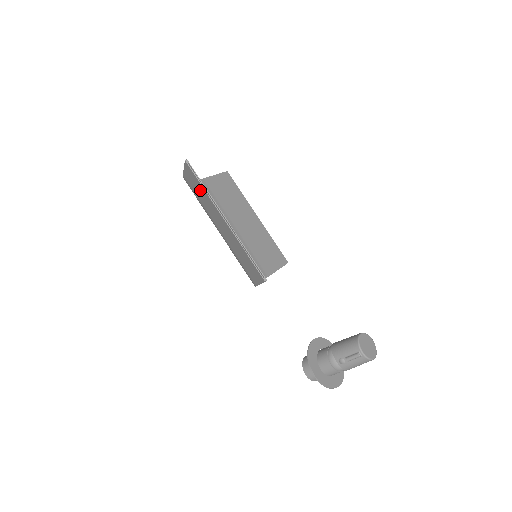
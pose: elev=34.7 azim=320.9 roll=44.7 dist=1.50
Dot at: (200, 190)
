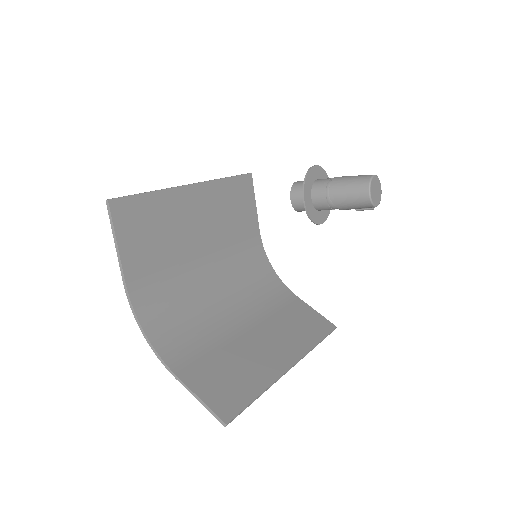
Dot at: (238, 384)
